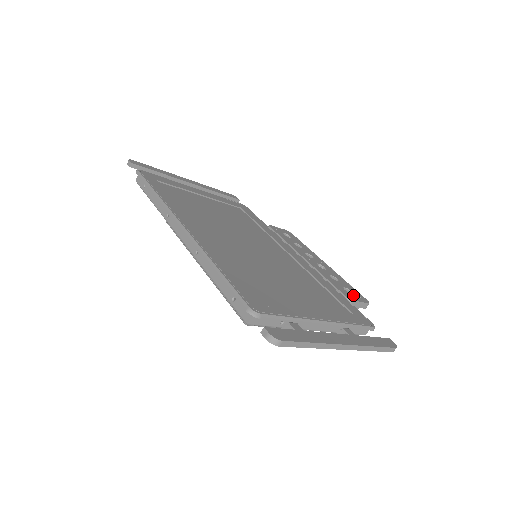
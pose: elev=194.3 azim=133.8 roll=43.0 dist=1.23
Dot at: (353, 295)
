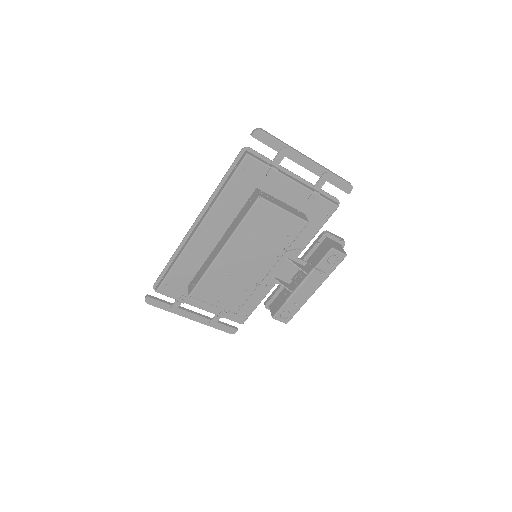
Dot at: occluded
